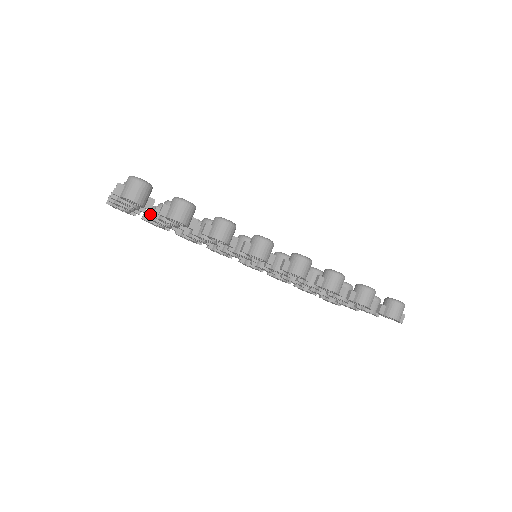
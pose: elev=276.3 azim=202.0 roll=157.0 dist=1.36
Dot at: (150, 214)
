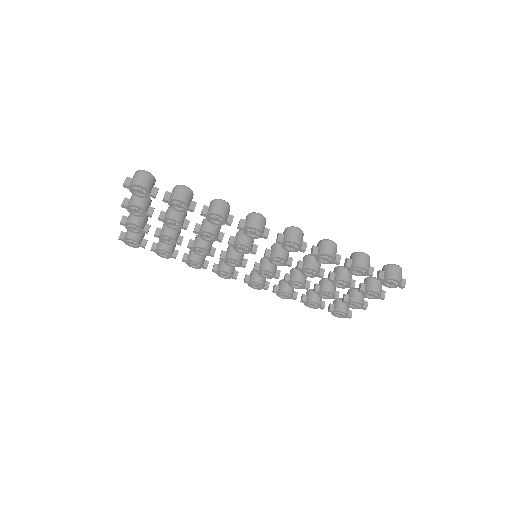
Dot at: (157, 231)
